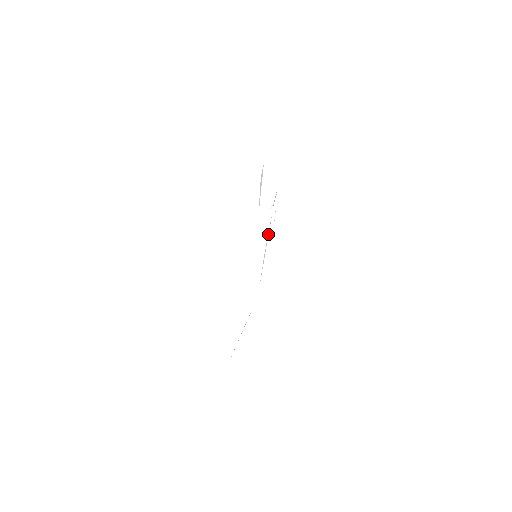
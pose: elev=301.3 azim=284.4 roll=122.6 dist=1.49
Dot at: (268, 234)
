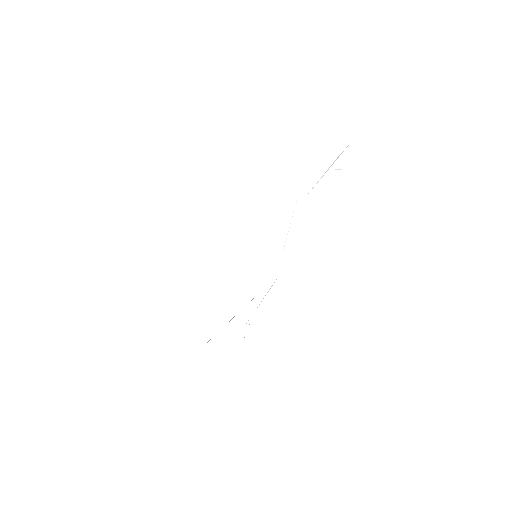
Dot at: (251, 300)
